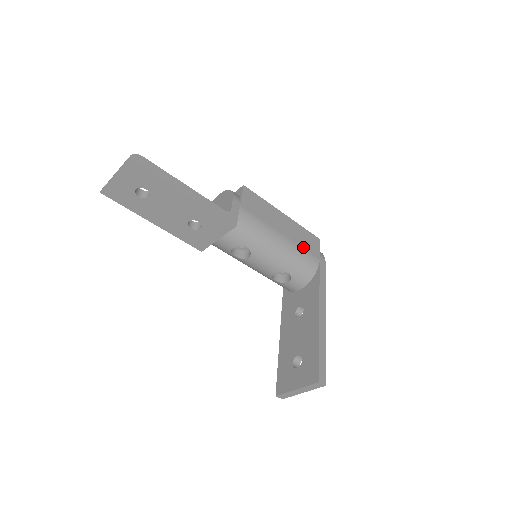
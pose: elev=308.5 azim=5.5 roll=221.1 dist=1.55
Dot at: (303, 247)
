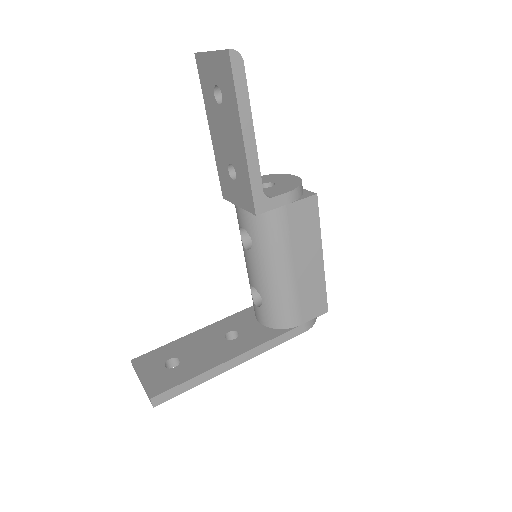
Dot at: (300, 299)
